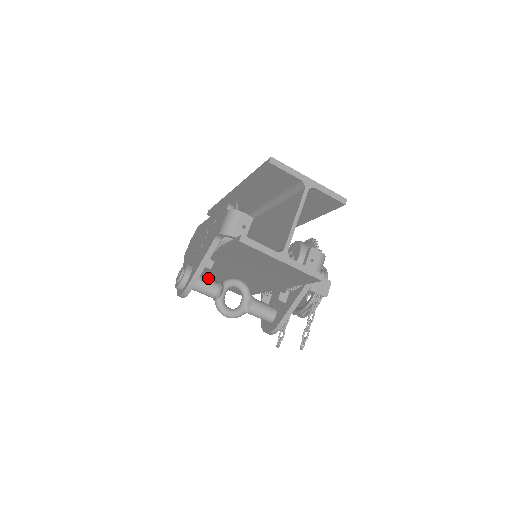
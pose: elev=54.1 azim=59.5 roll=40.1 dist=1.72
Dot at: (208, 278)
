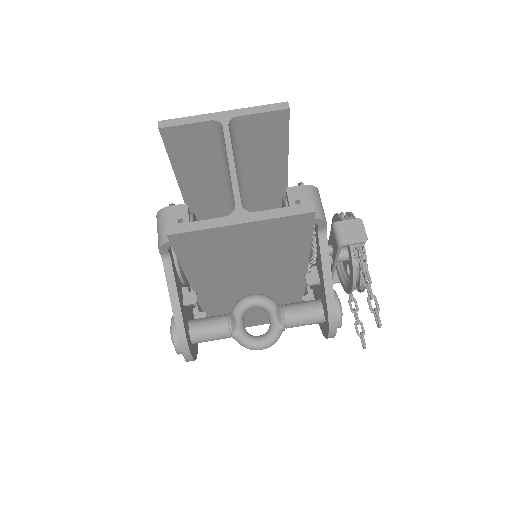
Dot at: (208, 317)
